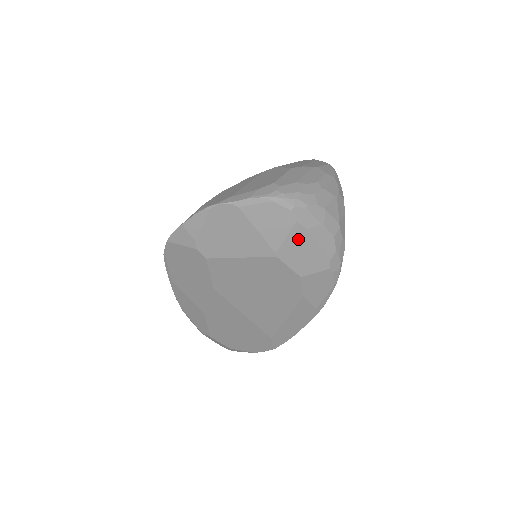
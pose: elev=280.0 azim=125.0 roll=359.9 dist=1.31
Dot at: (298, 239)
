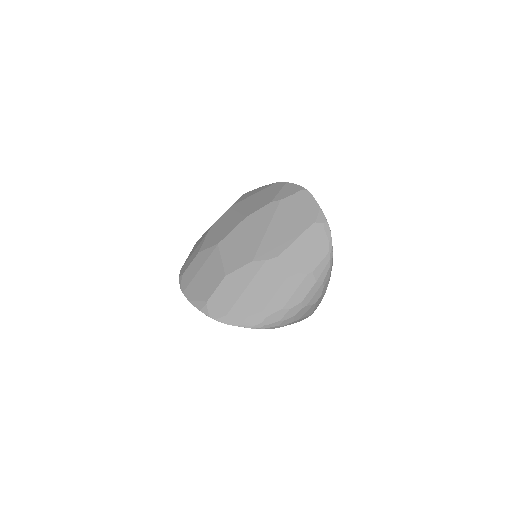
Dot at: occluded
